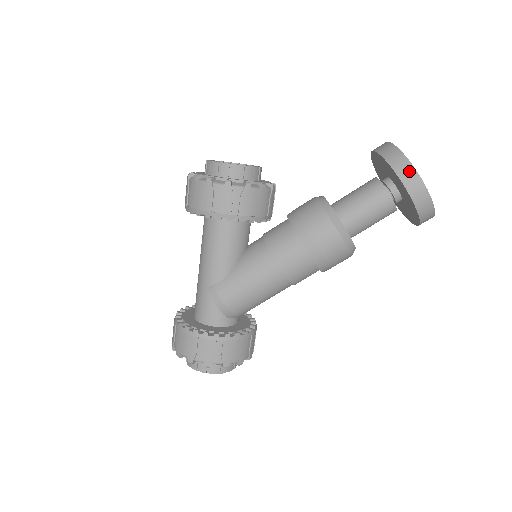
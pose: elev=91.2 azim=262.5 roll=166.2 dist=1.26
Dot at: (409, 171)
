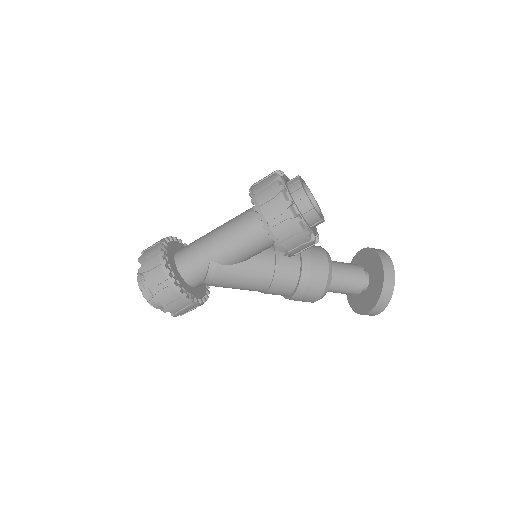
Dot at: (387, 298)
